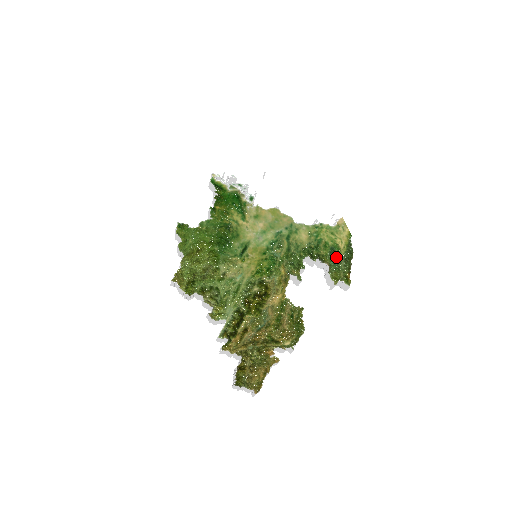
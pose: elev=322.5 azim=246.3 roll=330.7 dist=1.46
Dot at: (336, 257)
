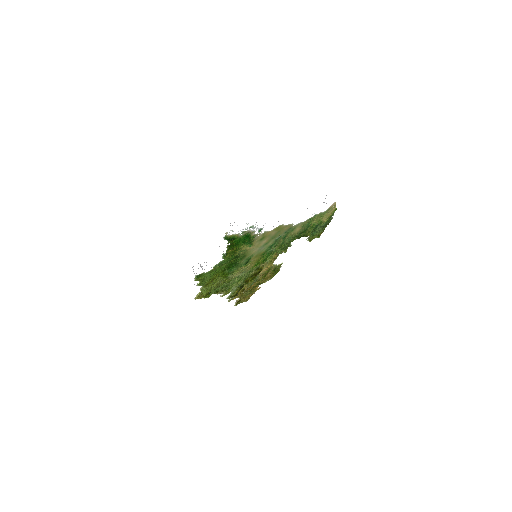
Dot at: (317, 229)
